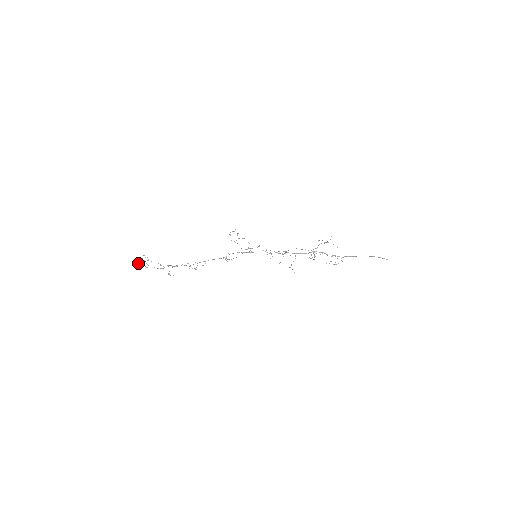
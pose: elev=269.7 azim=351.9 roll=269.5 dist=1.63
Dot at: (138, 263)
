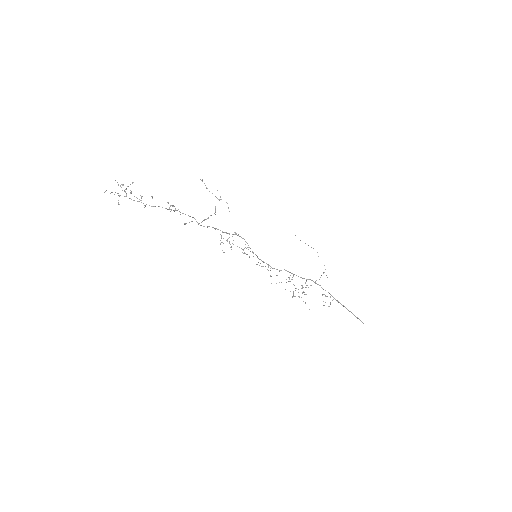
Dot at: (123, 184)
